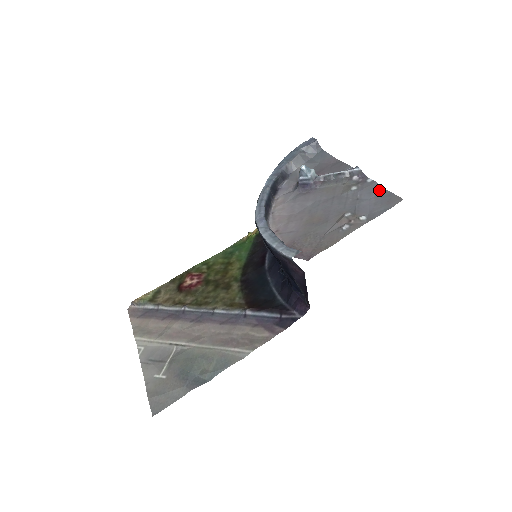
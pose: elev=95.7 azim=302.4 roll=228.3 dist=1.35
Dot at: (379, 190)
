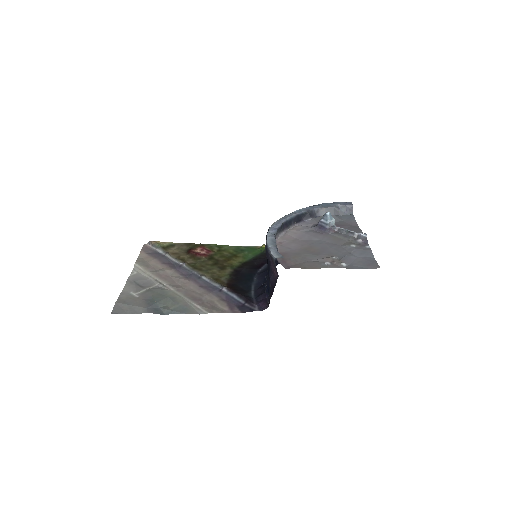
Dot at: (369, 255)
